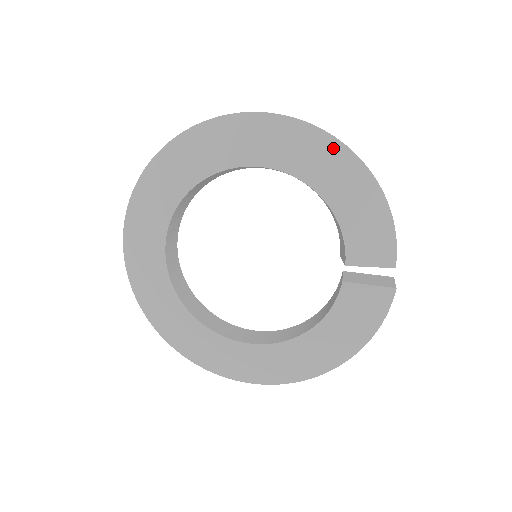
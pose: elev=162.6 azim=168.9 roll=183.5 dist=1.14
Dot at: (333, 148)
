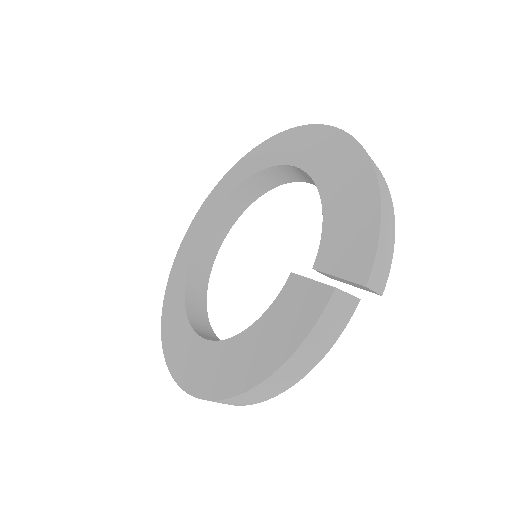
Dot at: (349, 148)
